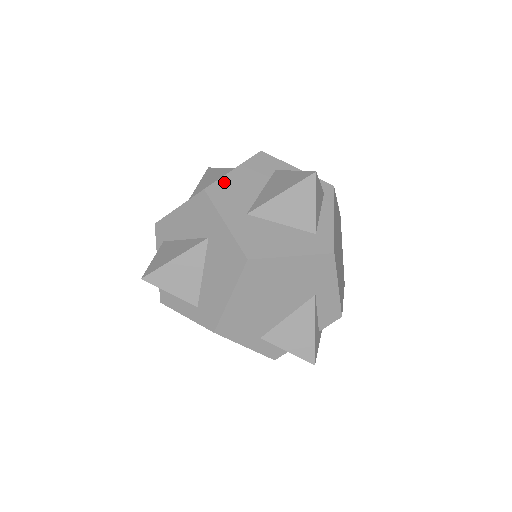
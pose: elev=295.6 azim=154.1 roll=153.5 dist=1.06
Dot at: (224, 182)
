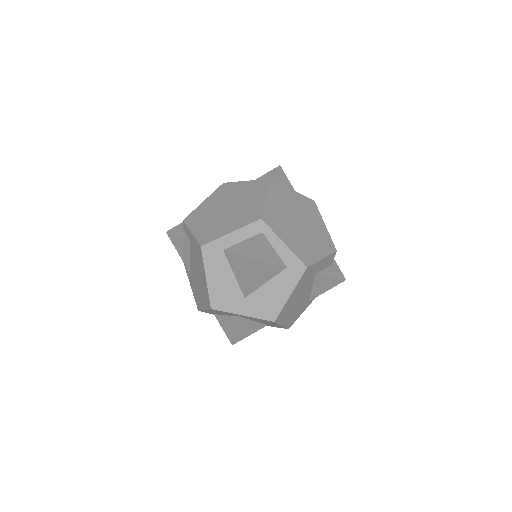
Dot at: (213, 293)
